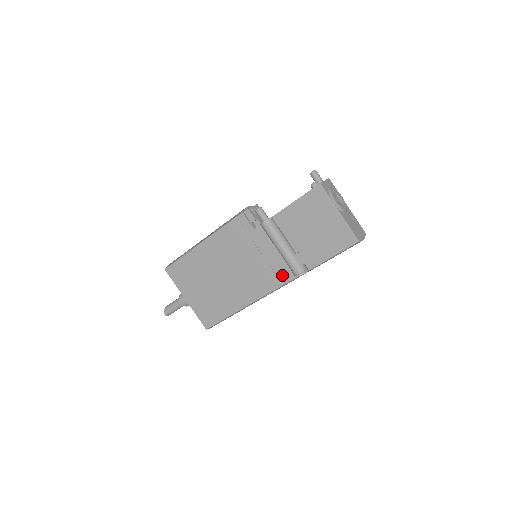
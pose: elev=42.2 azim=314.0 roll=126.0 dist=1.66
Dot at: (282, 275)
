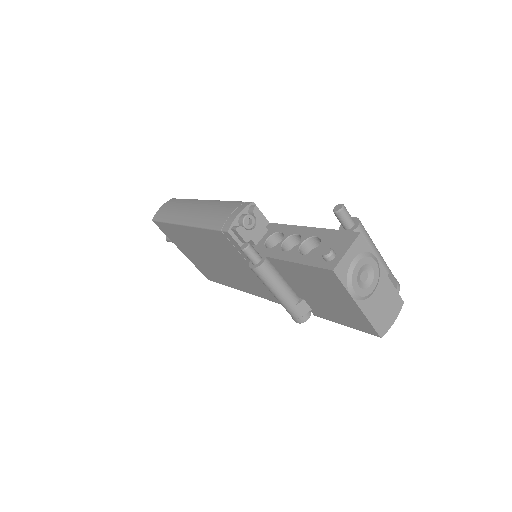
Dot at: occluded
